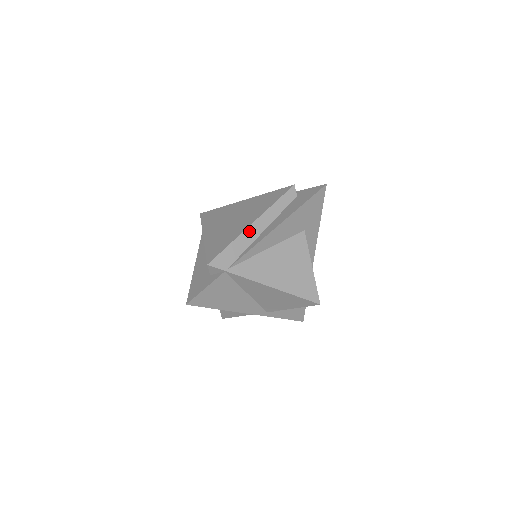
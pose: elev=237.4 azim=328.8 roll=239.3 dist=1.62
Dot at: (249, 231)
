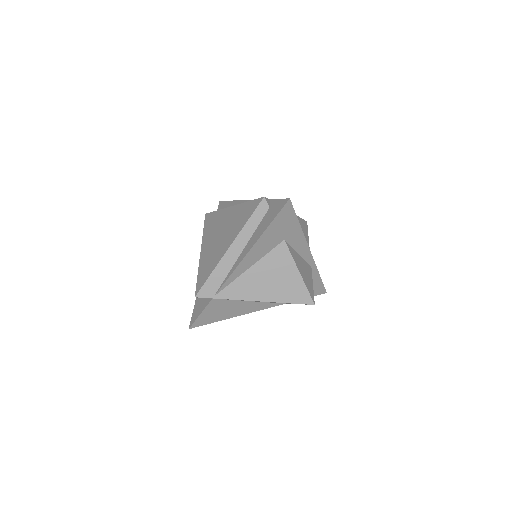
Dot at: (226, 257)
